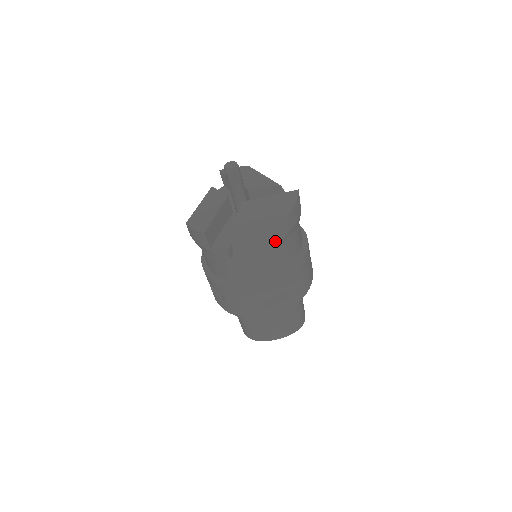
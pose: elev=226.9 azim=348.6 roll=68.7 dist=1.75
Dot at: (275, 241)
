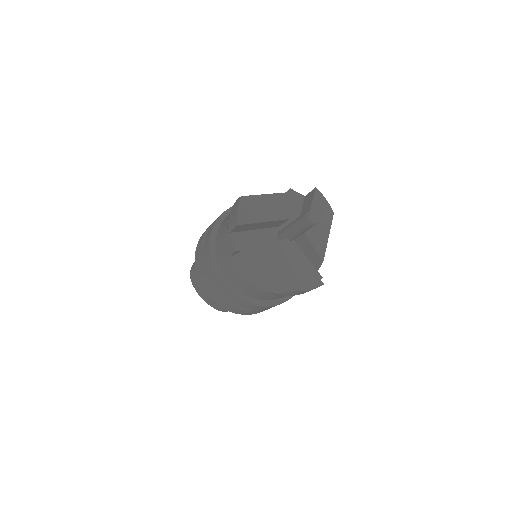
Dot at: (266, 287)
